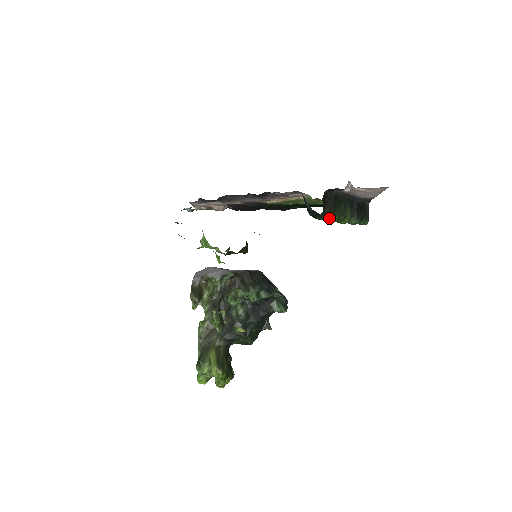
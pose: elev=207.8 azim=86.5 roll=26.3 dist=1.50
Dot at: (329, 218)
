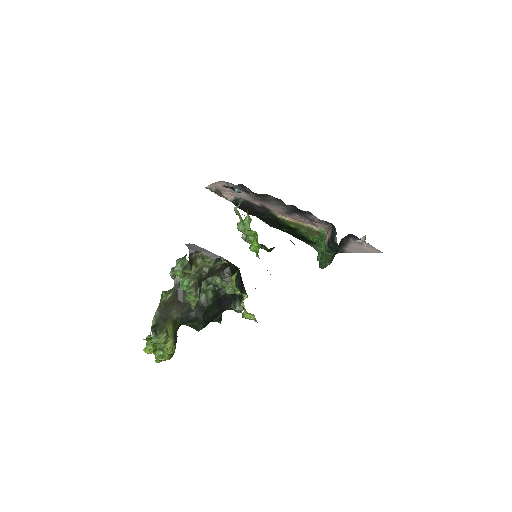
Dot at: (331, 254)
